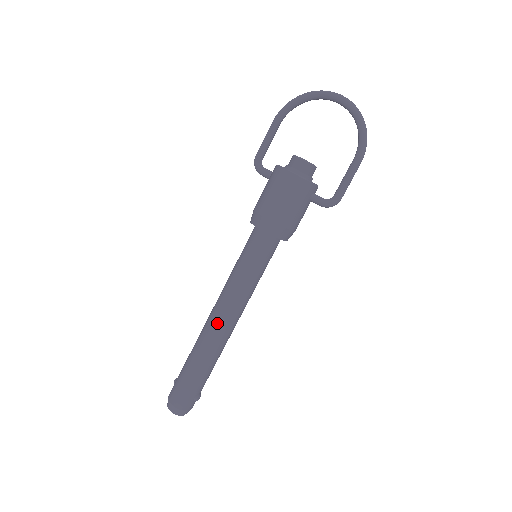
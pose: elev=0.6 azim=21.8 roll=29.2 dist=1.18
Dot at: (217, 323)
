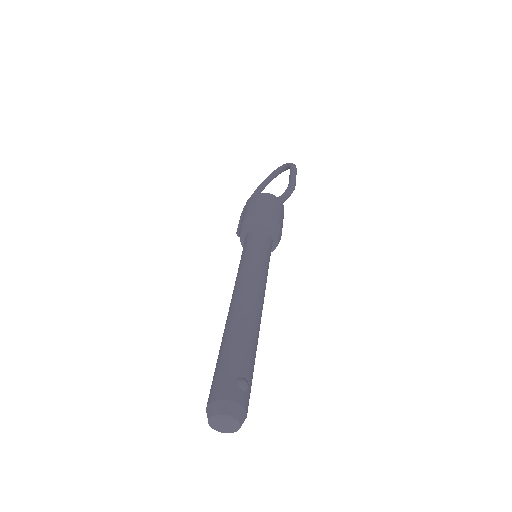
Dot at: (234, 299)
